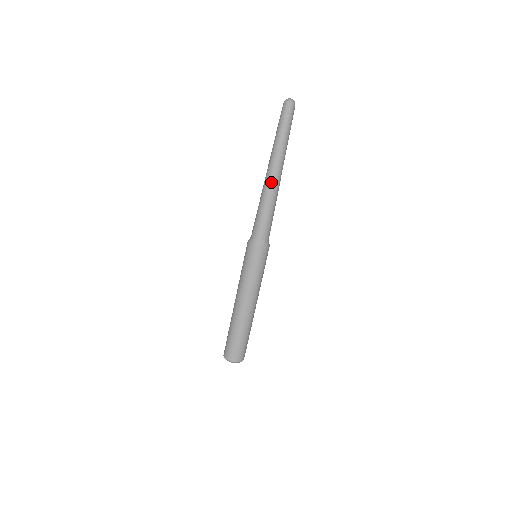
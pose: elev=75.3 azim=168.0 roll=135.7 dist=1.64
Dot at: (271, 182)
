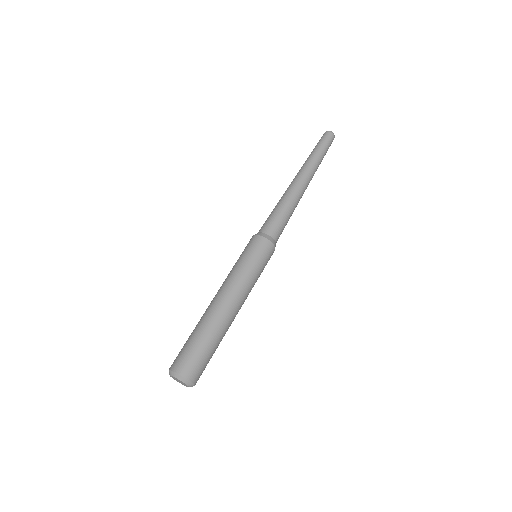
Dot at: (290, 185)
